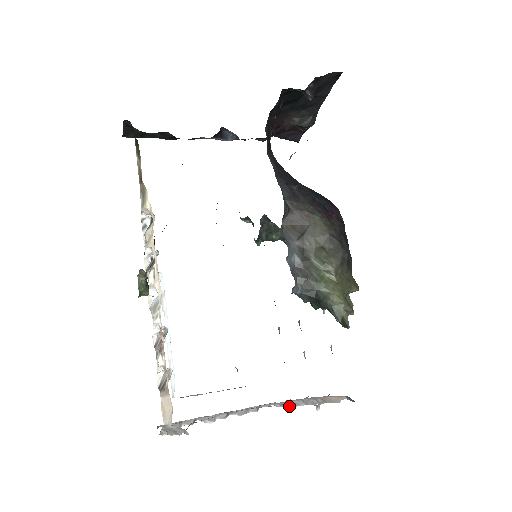
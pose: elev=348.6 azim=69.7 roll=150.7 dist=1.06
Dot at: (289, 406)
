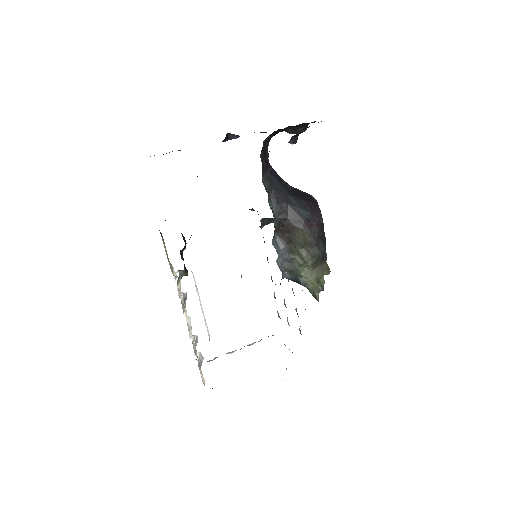
Dot at: occluded
